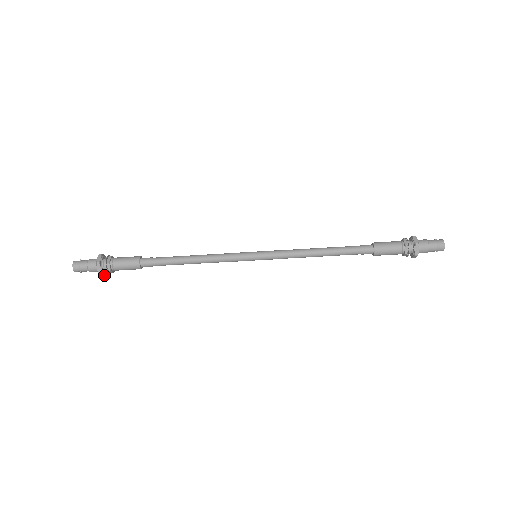
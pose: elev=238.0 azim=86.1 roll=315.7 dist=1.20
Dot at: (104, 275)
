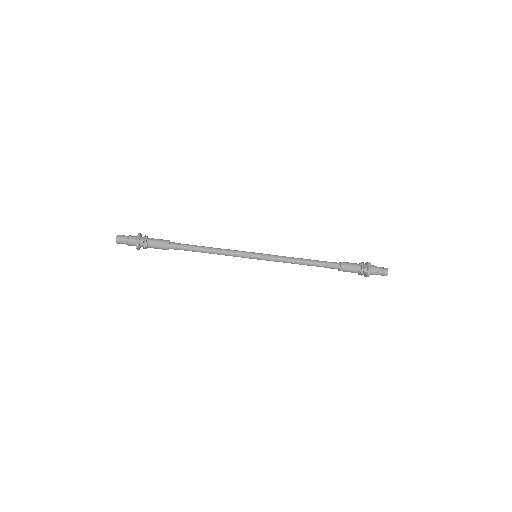
Dot at: occluded
